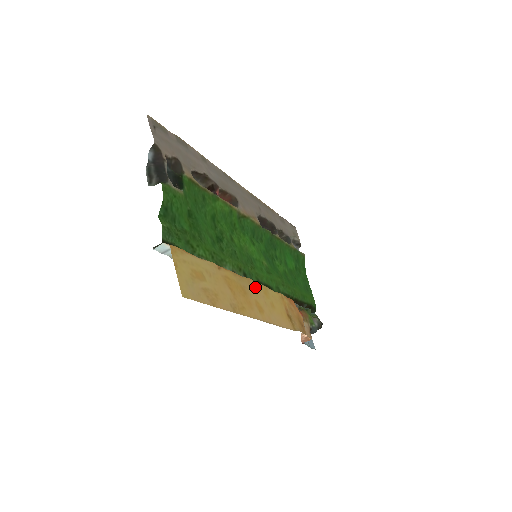
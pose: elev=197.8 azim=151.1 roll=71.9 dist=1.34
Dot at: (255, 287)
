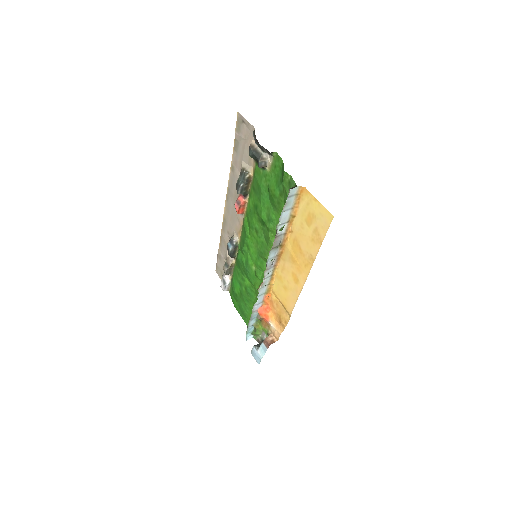
Dot at: (282, 267)
